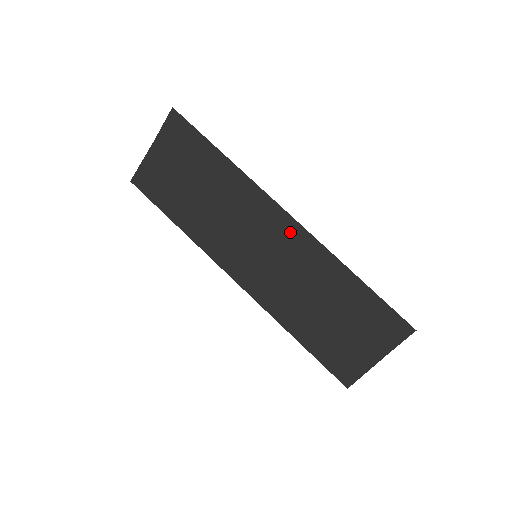
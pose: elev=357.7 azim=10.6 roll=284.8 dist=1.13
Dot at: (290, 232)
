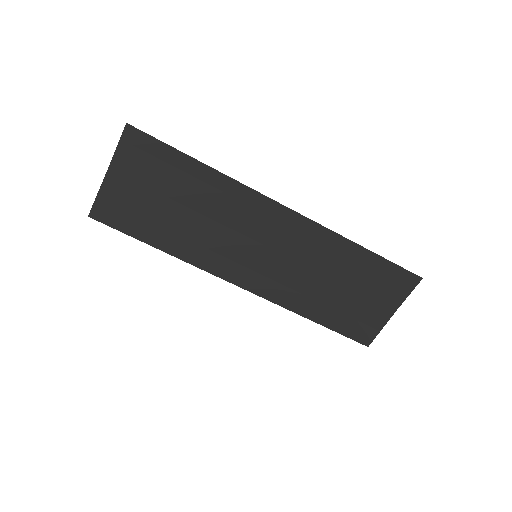
Dot at: (290, 224)
